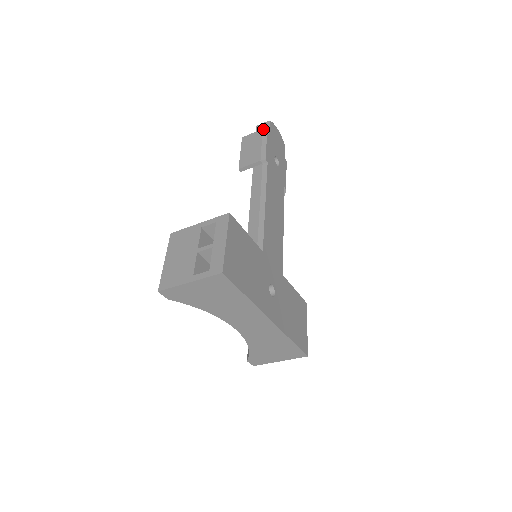
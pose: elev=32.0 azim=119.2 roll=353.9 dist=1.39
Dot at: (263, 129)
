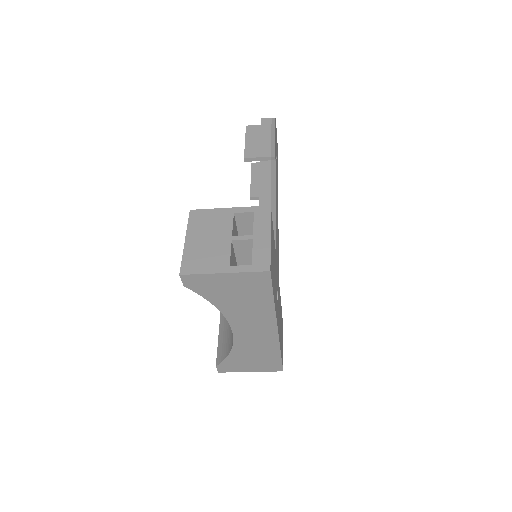
Dot at: occluded
